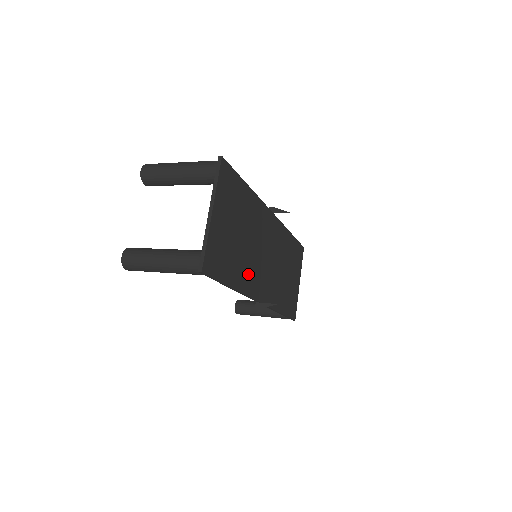
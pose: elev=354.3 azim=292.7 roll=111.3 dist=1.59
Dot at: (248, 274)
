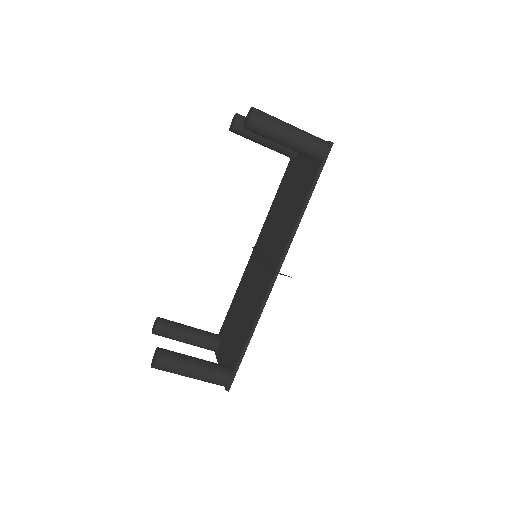
Dot at: occluded
